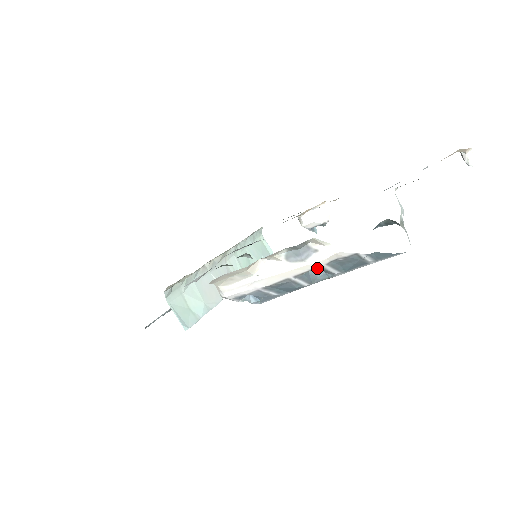
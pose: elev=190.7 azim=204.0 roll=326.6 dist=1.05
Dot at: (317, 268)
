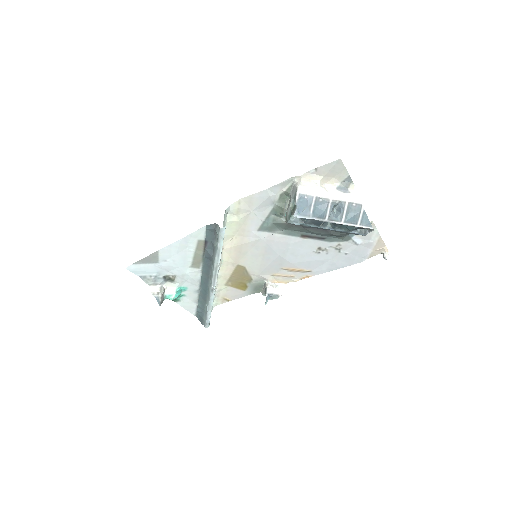
Dot at: (343, 202)
